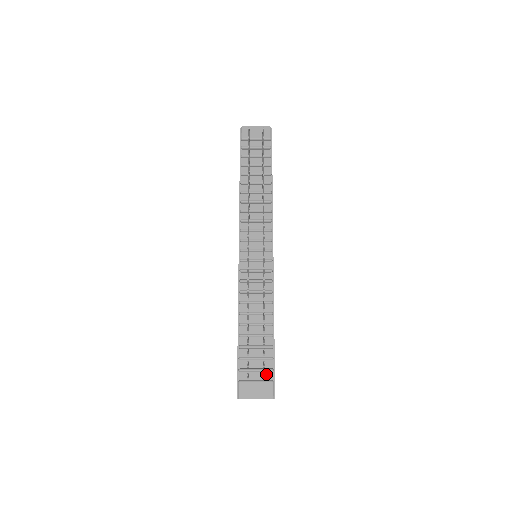
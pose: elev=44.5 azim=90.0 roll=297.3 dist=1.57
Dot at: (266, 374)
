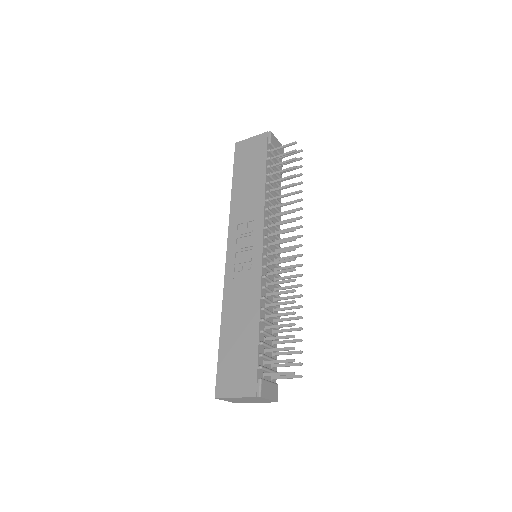
Dot at: (272, 376)
